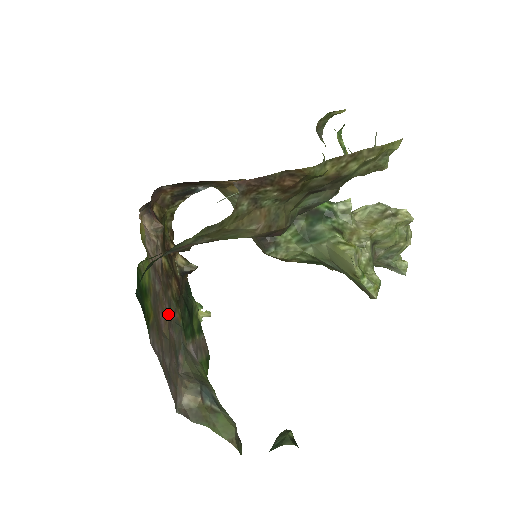
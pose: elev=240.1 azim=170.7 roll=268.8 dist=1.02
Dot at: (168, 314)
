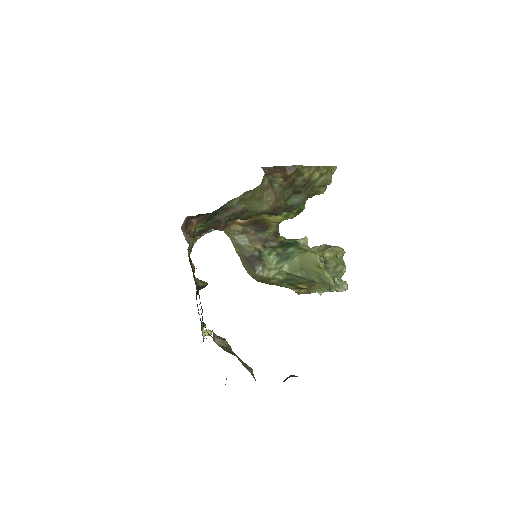
Dot at: occluded
